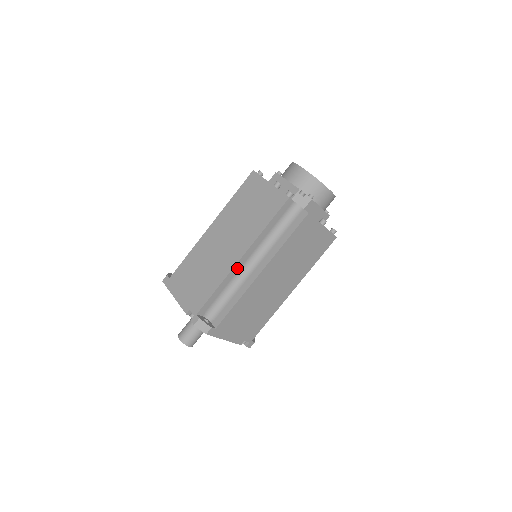
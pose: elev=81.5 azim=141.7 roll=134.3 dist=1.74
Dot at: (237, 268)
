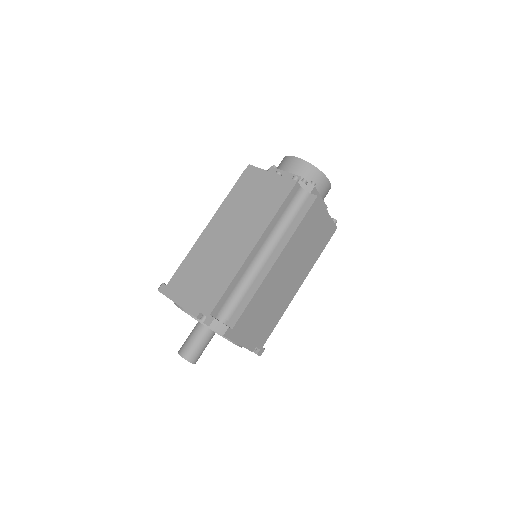
Dot at: (249, 259)
